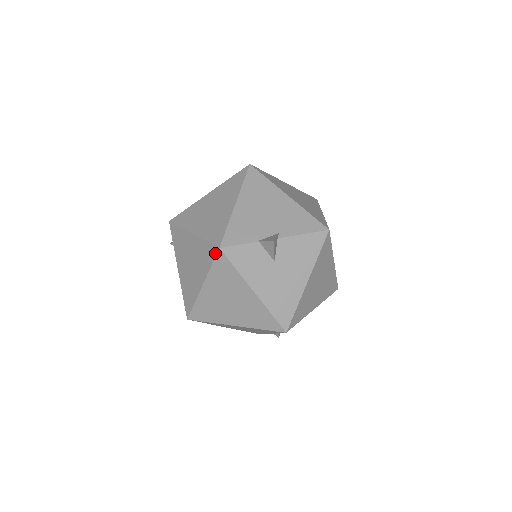
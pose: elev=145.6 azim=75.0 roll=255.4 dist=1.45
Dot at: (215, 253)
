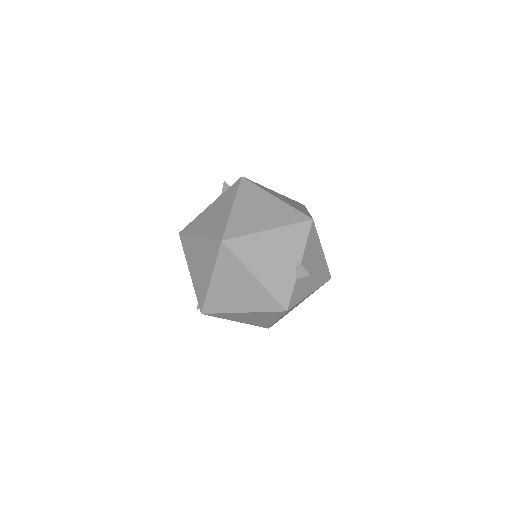
Dot at: (283, 313)
